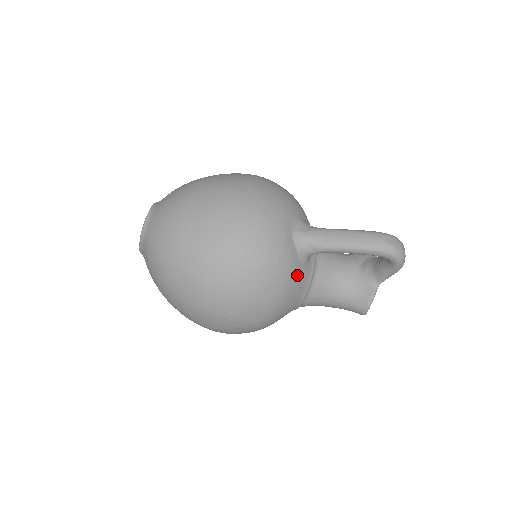
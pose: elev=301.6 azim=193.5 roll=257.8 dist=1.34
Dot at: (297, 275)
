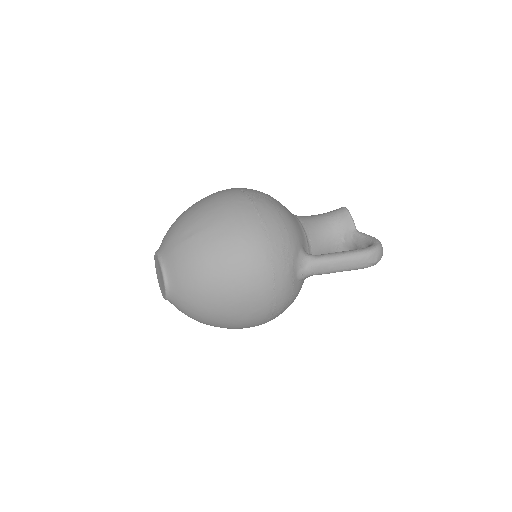
Dot at: occluded
